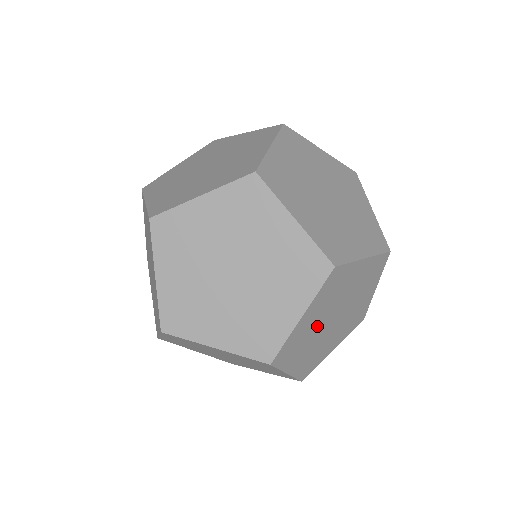
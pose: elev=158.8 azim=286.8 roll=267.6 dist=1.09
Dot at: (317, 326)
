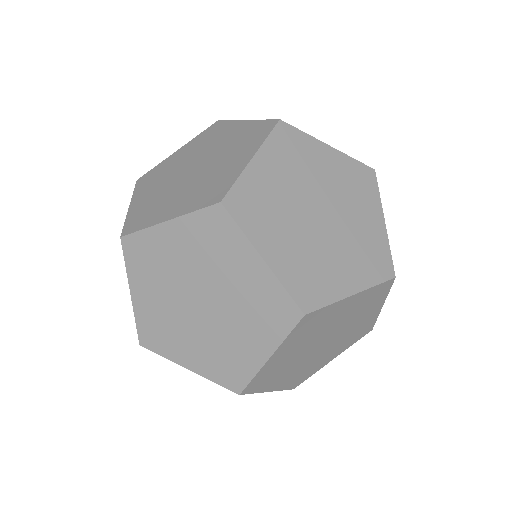
Dot at: (298, 355)
